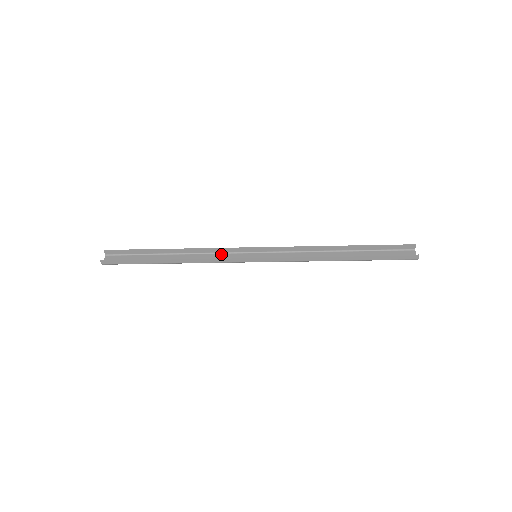
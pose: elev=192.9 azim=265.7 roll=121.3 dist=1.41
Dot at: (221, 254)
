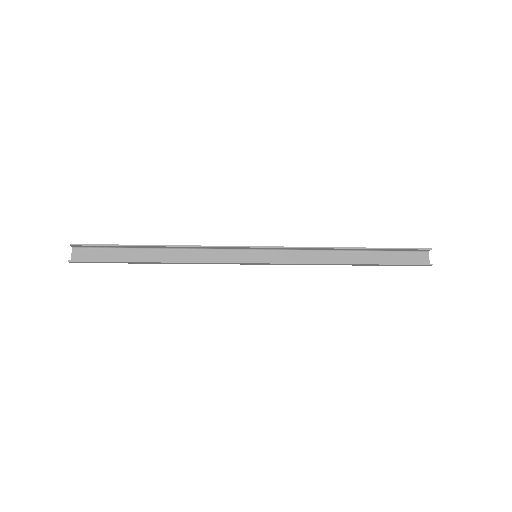
Dot at: (215, 251)
